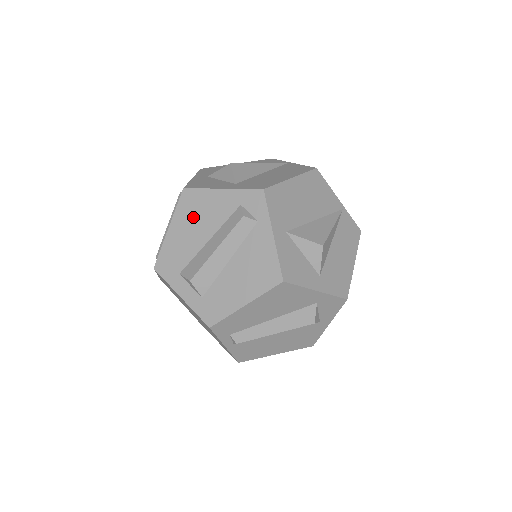
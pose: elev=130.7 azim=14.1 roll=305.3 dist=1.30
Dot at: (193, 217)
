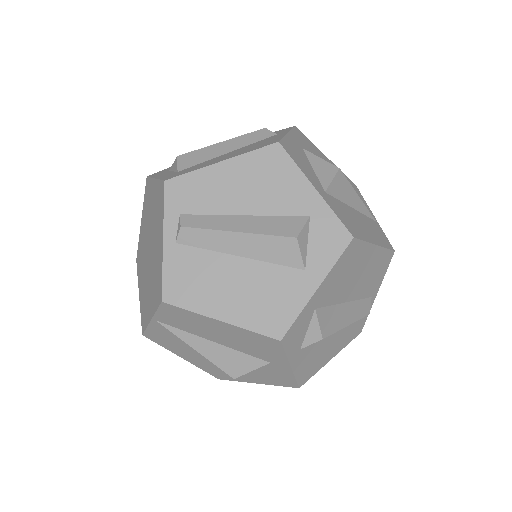
Dot at: occluded
